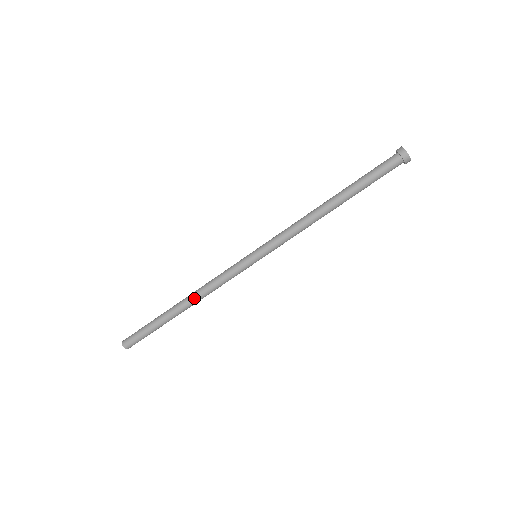
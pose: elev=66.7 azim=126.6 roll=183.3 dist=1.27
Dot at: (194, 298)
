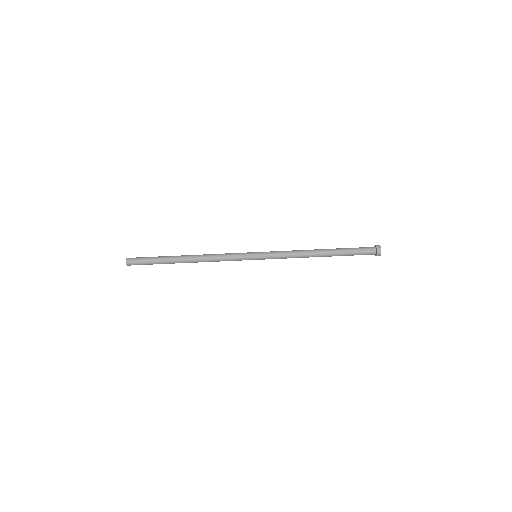
Dot at: (199, 255)
